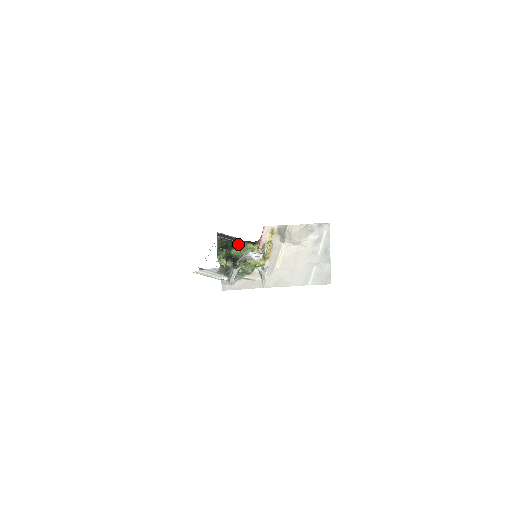
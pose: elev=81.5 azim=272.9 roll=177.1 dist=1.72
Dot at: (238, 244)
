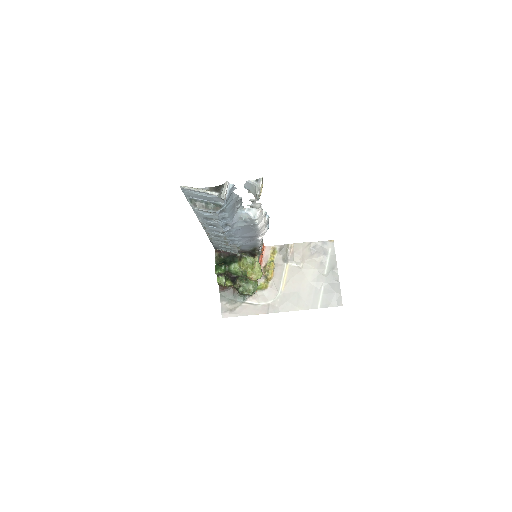
Dot at: (237, 259)
